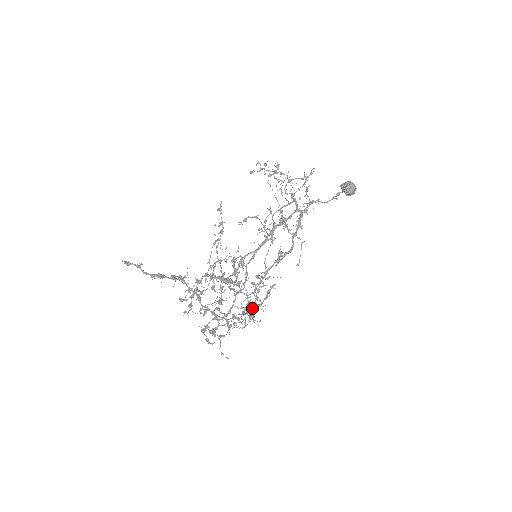
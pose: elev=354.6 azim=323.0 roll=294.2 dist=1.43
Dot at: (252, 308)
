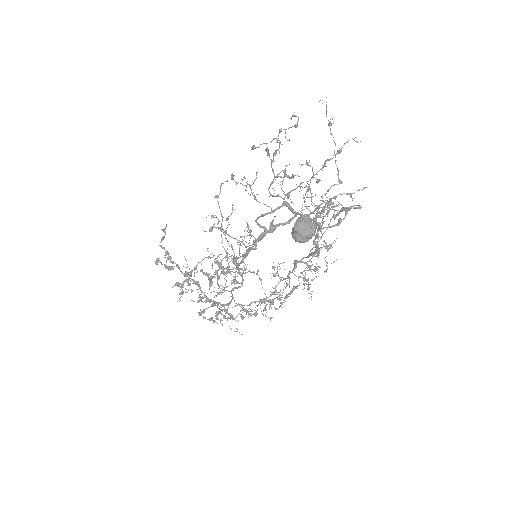
Dot at: (275, 298)
